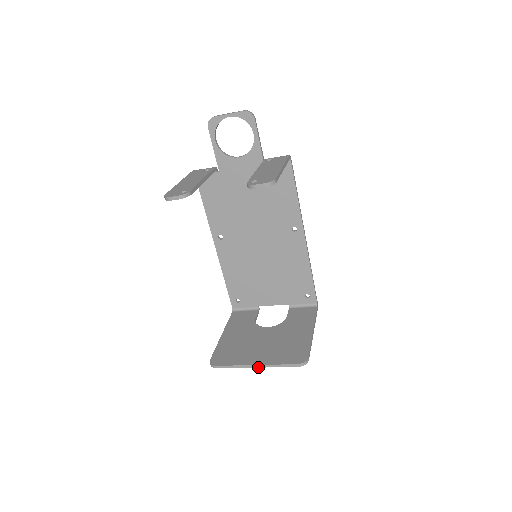
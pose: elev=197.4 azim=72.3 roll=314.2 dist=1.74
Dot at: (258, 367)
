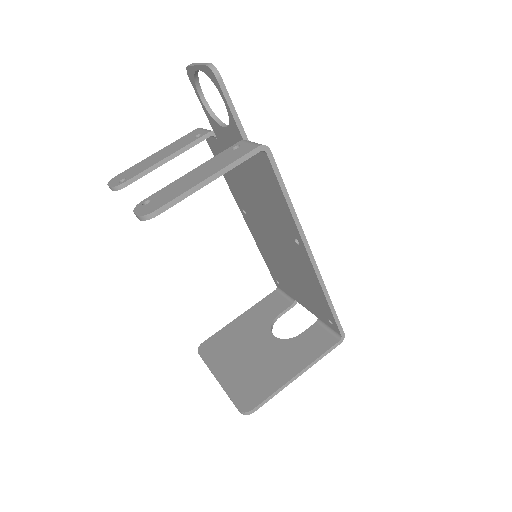
Dot at: occluded
